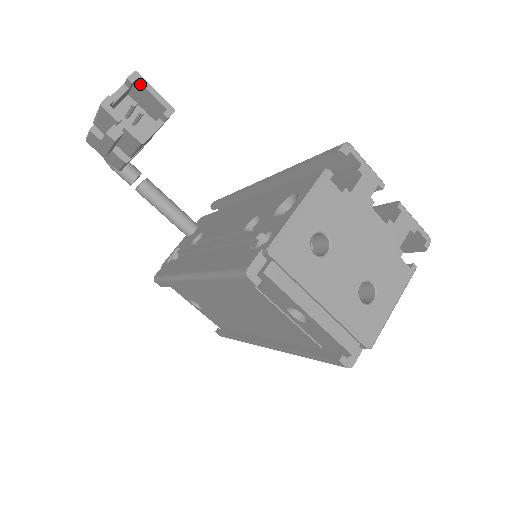
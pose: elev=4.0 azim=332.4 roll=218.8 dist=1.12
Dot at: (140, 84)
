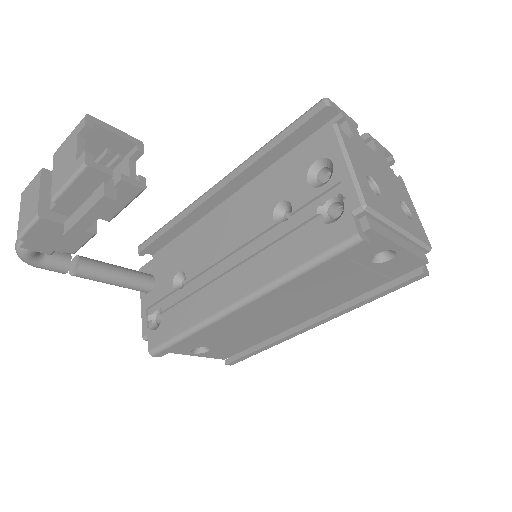
Dot at: (98, 128)
